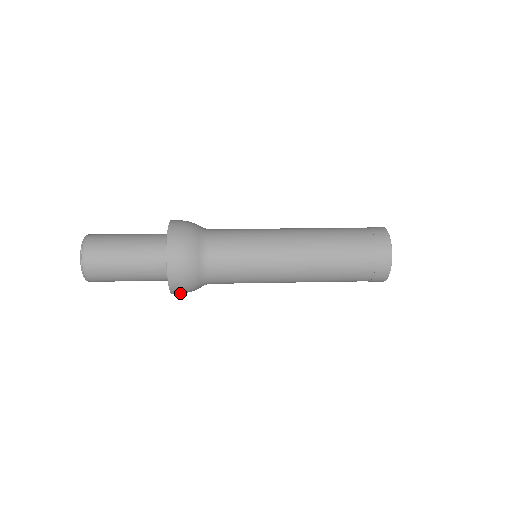
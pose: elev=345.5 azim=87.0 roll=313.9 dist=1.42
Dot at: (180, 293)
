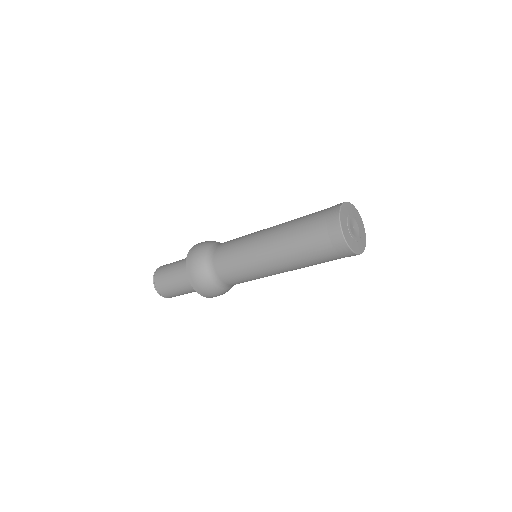
Dot at: (192, 273)
